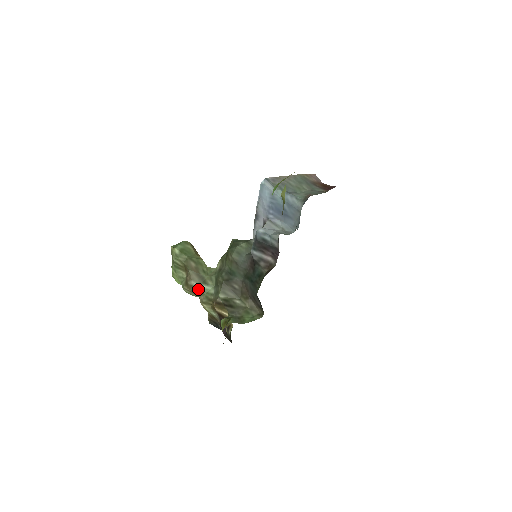
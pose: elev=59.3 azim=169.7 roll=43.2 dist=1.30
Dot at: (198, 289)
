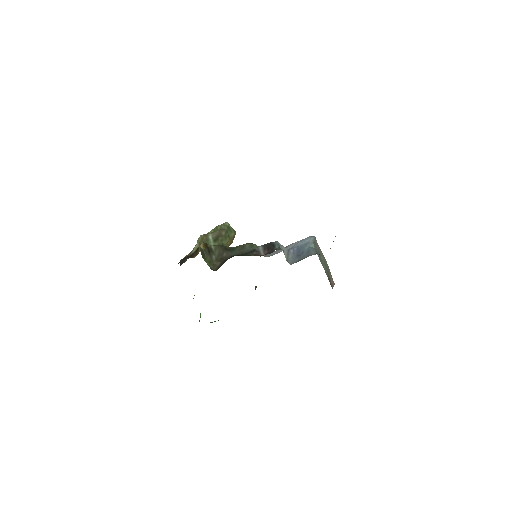
Dot at: (208, 238)
